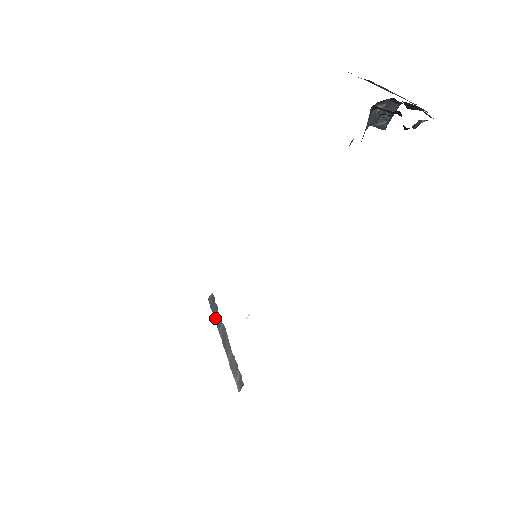
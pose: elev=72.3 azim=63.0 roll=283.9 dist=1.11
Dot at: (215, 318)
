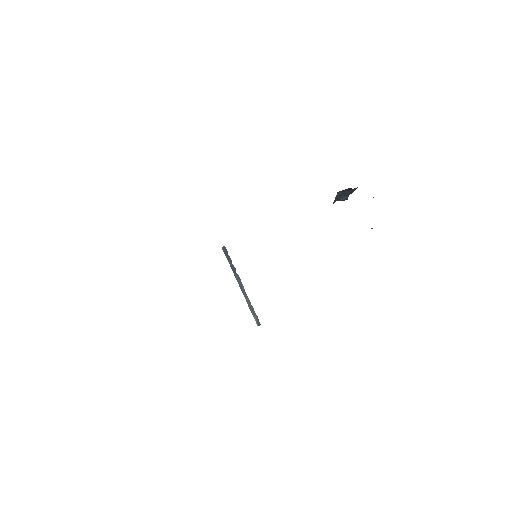
Dot at: (231, 267)
